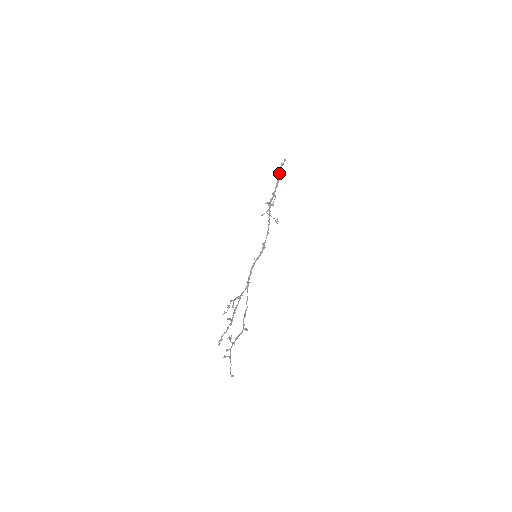
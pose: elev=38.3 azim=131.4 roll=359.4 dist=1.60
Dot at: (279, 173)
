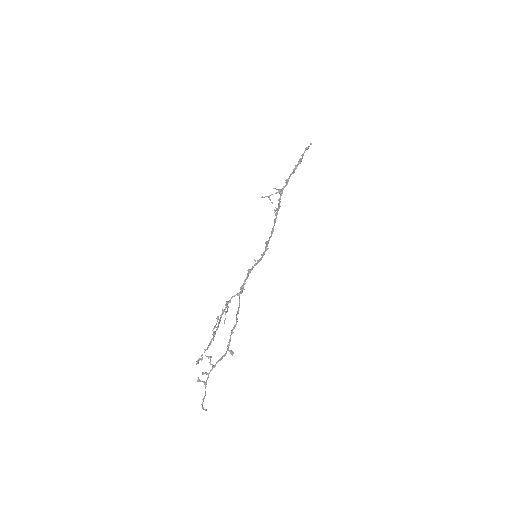
Dot at: (301, 158)
